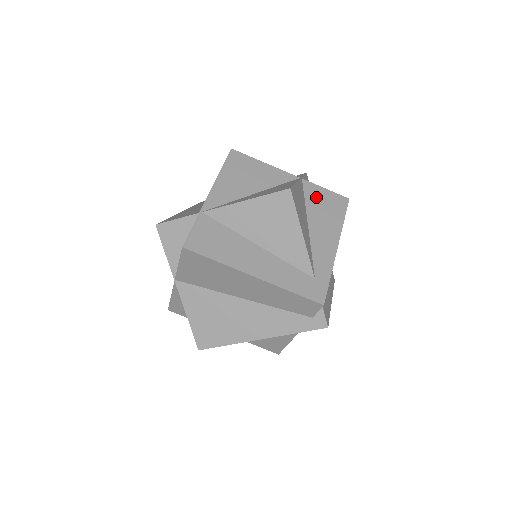
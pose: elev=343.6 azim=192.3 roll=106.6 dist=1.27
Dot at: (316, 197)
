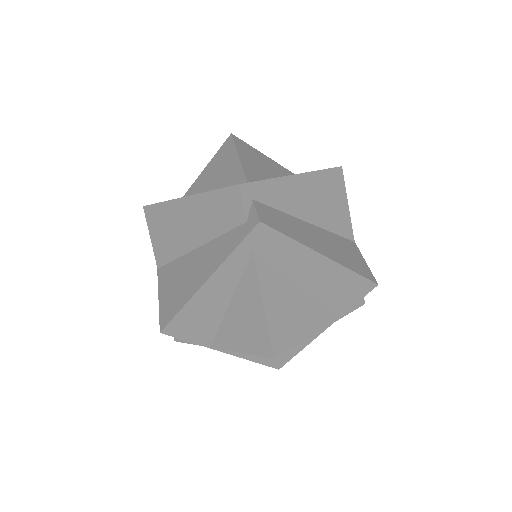
Dot at: occluded
